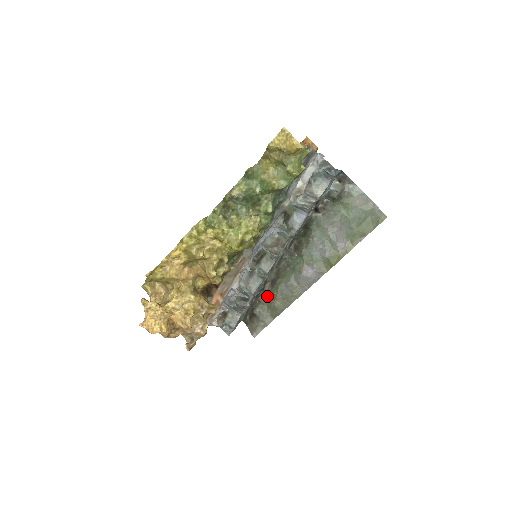
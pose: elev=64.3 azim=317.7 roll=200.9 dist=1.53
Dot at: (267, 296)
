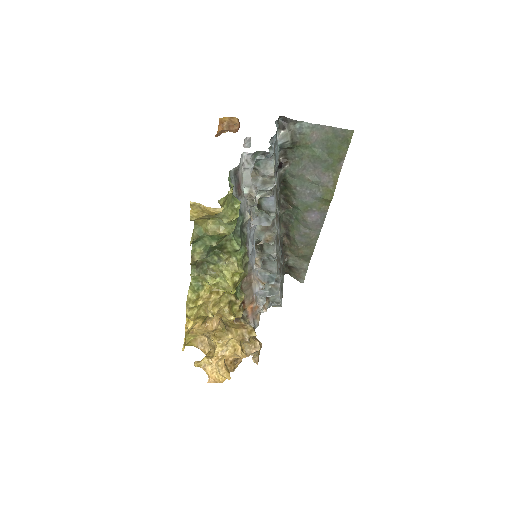
Dot at: (290, 249)
